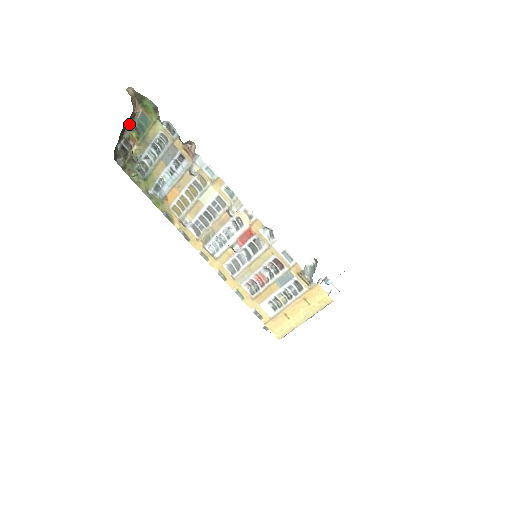
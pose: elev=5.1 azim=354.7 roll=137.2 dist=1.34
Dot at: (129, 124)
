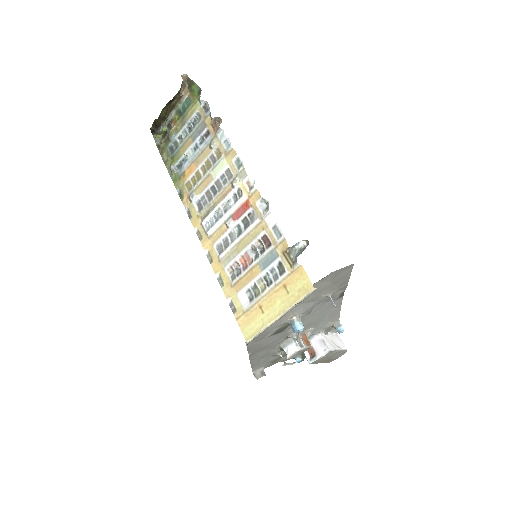
Dot at: (175, 107)
